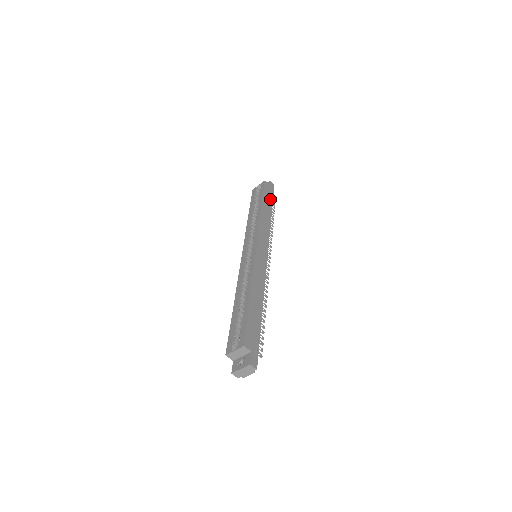
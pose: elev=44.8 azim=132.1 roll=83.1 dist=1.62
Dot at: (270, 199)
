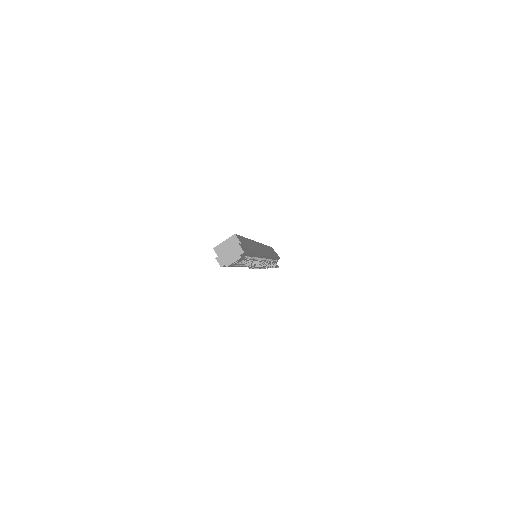
Dot at: (275, 255)
